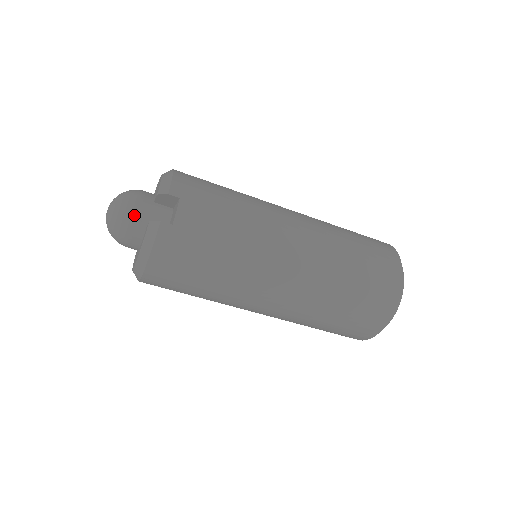
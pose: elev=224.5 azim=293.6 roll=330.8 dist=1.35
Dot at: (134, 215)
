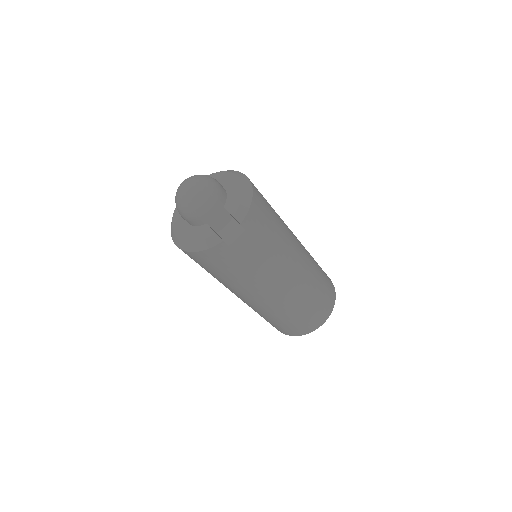
Dot at: (205, 213)
